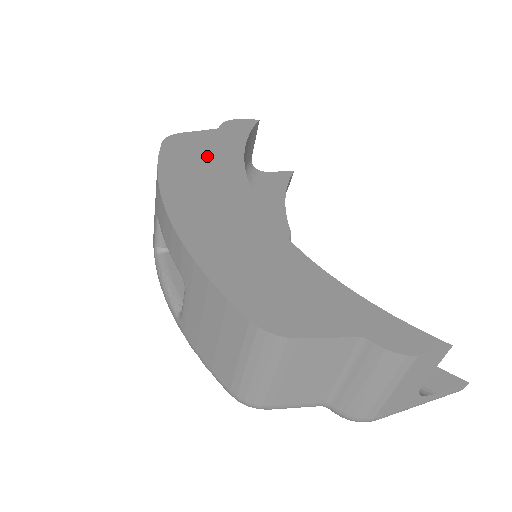
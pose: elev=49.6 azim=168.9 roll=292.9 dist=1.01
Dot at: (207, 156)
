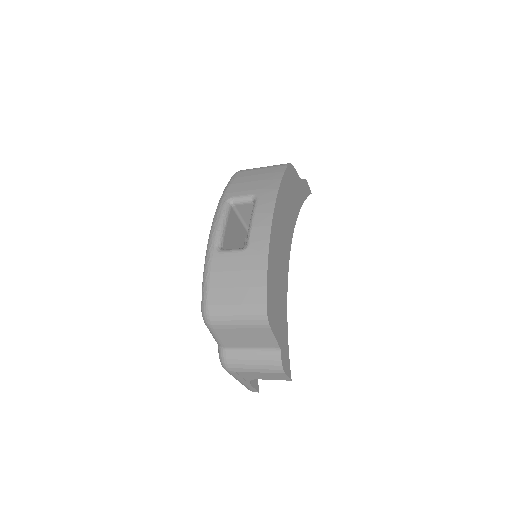
Dot at: (293, 195)
